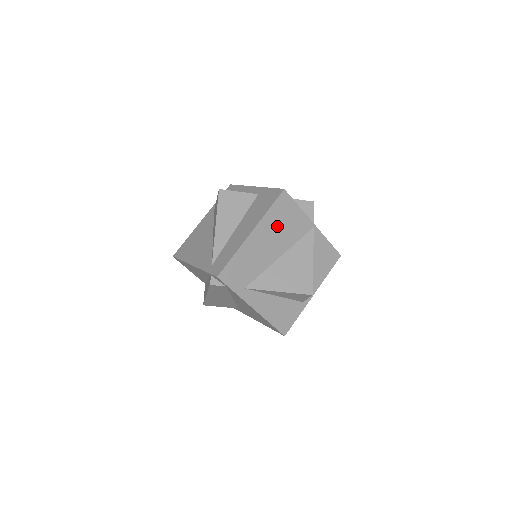
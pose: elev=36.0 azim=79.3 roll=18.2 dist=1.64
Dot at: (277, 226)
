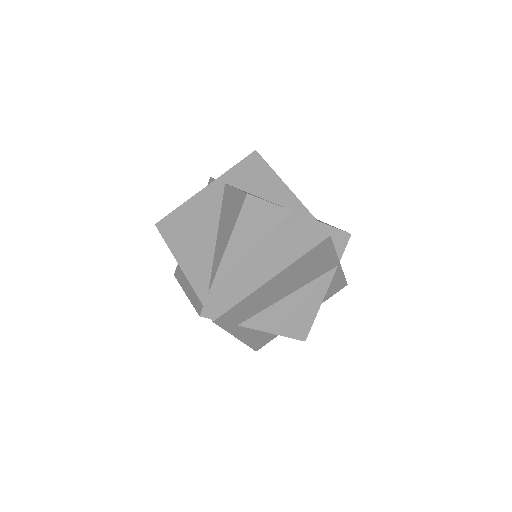
Dot at: (301, 270)
